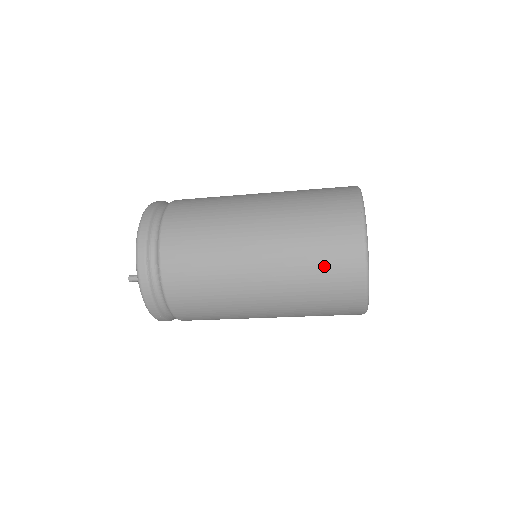
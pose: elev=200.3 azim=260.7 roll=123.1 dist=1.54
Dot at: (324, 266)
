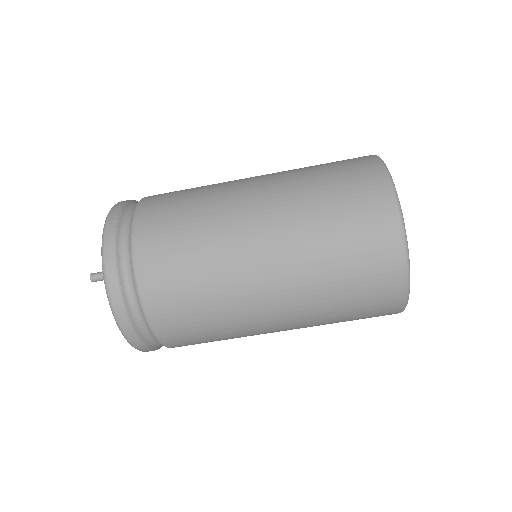
Dot at: (338, 188)
